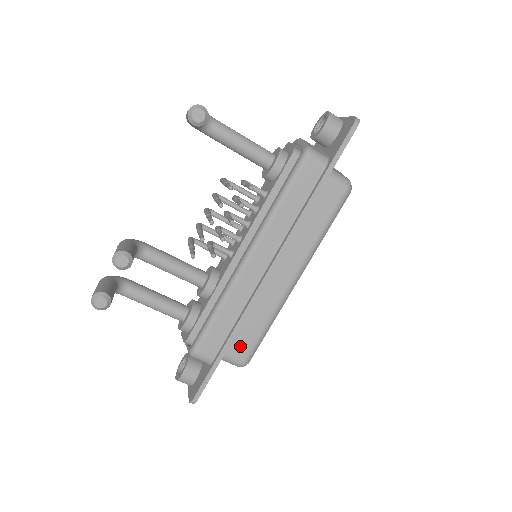
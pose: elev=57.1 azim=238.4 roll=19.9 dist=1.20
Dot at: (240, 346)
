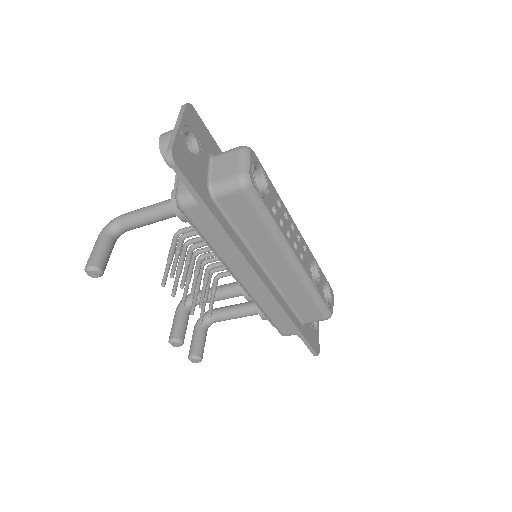
Dot at: (310, 314)
